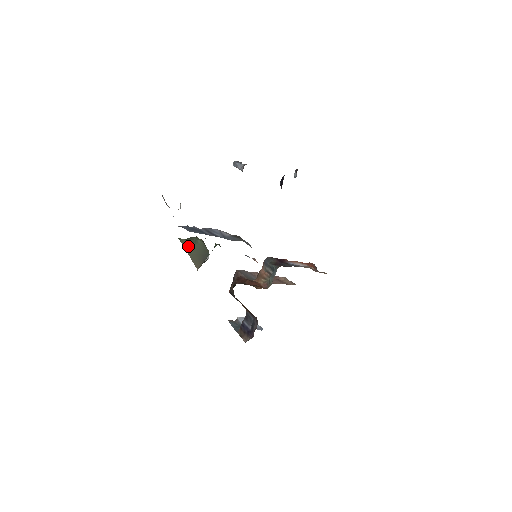
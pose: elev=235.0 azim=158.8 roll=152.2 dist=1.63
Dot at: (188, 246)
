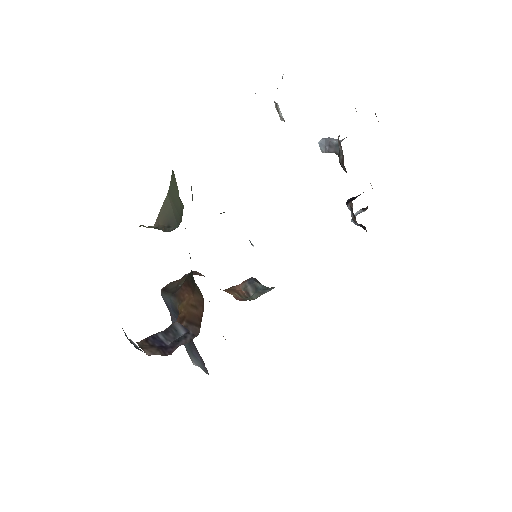
Dot at: (173, 188)
